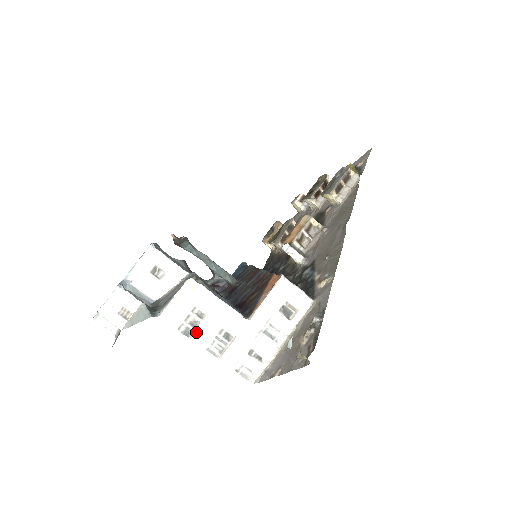
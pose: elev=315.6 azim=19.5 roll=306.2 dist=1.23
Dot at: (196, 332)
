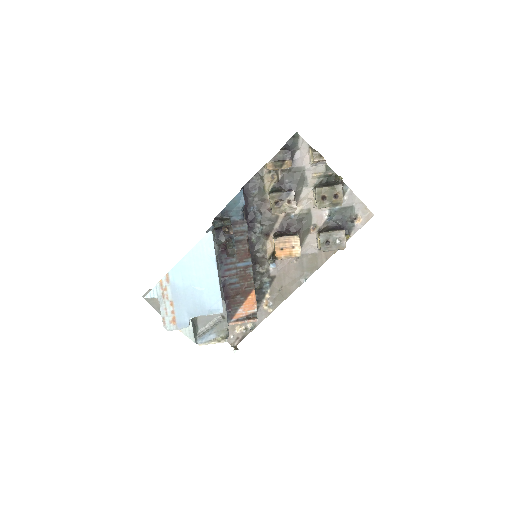
Dot at: occluded
